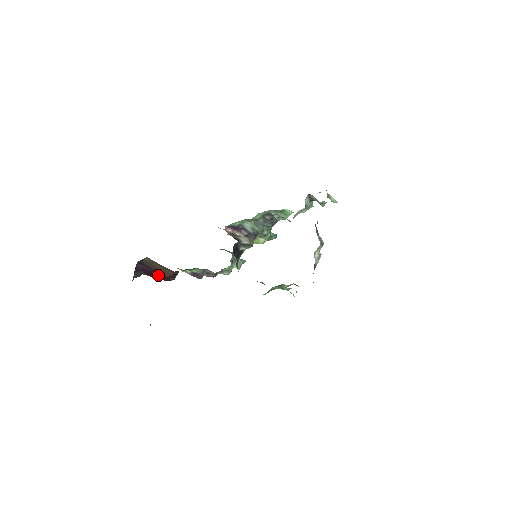
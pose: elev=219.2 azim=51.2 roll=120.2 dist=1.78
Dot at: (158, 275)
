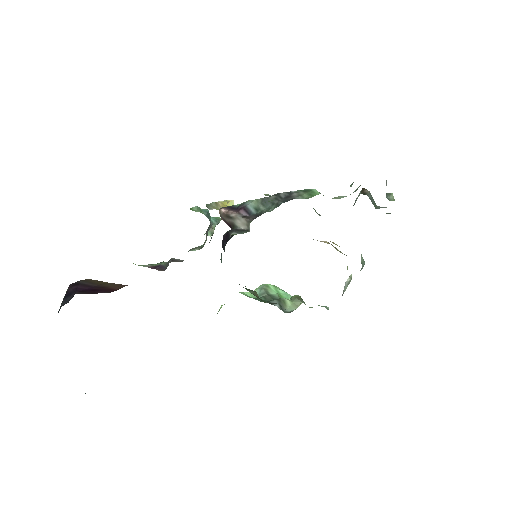
Dot at: (102, 290)
